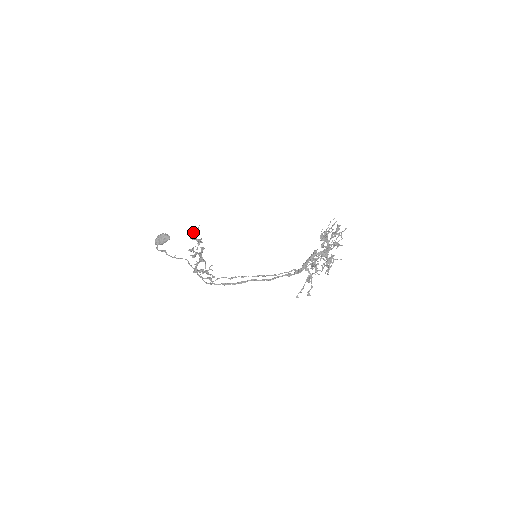
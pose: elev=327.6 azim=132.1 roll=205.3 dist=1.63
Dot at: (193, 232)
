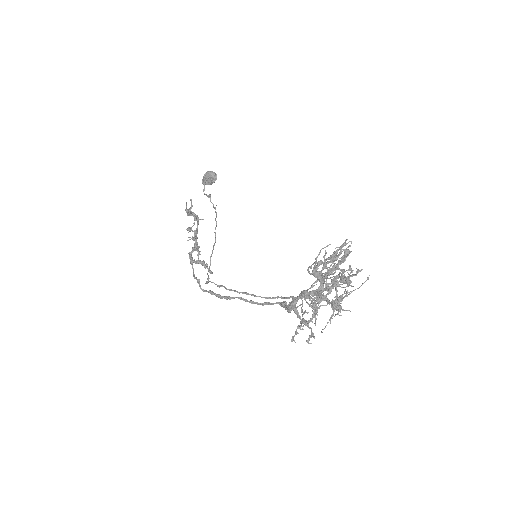
Dot at: (191, 204)
